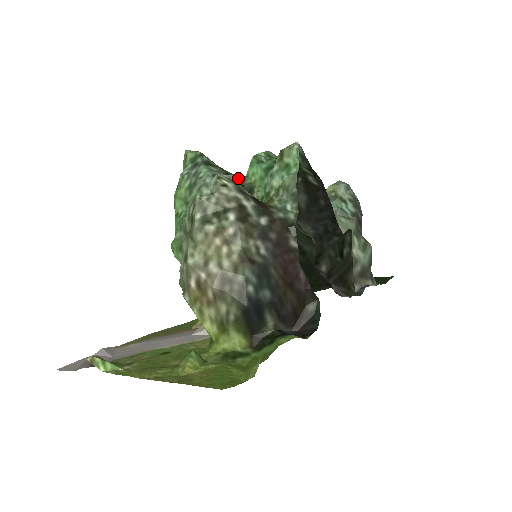
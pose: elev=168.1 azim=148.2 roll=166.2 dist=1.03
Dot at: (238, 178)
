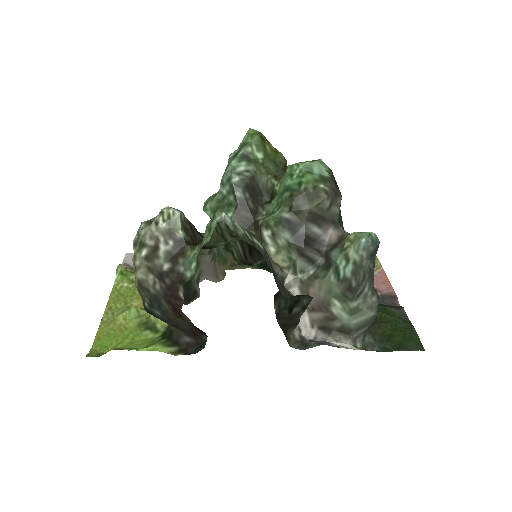
Dot at: (270, 180)
